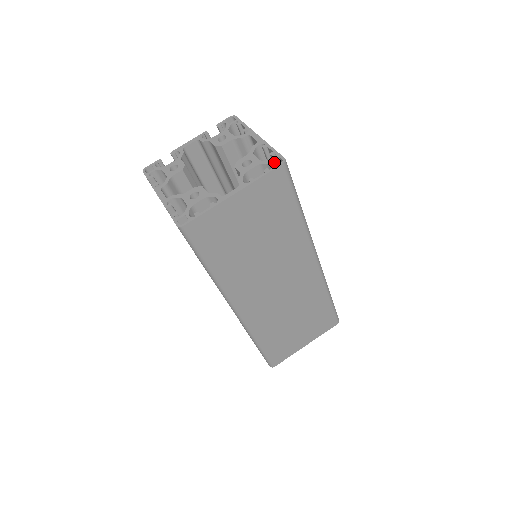
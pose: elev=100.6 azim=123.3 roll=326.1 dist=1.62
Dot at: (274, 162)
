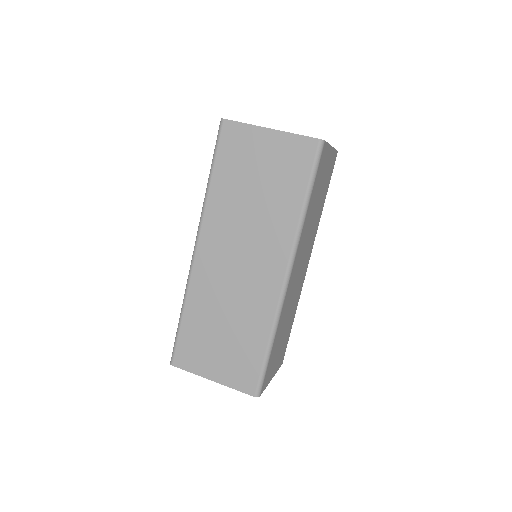
Dot at: occluded
